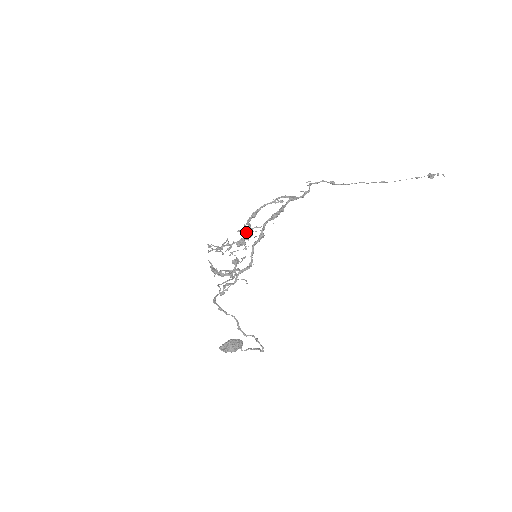
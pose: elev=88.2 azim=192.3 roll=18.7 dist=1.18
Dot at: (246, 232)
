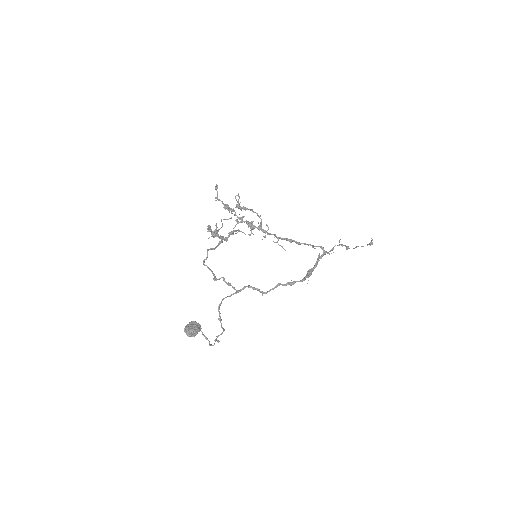
Dot at: occluded
